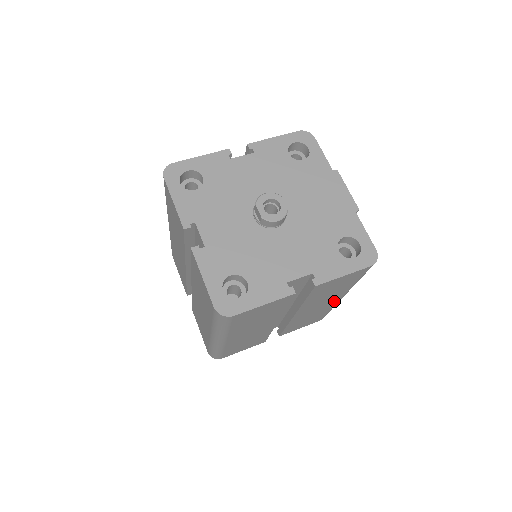
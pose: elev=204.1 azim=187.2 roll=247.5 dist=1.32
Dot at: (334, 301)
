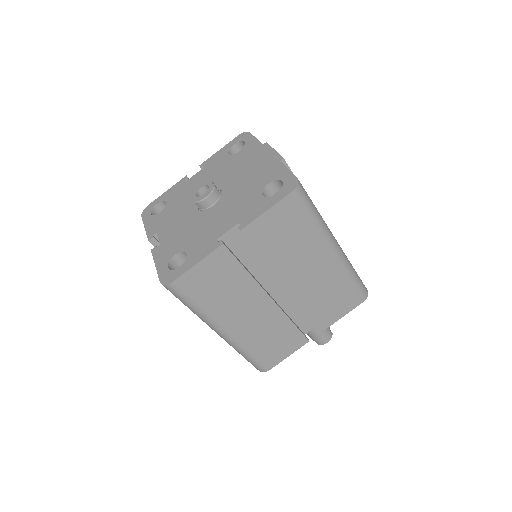
Dot at: (328, 260)
